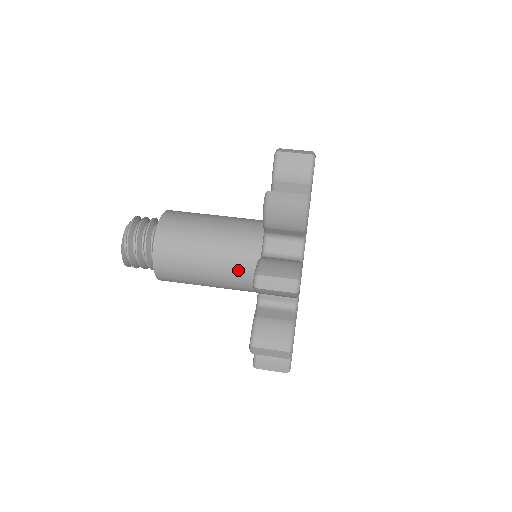
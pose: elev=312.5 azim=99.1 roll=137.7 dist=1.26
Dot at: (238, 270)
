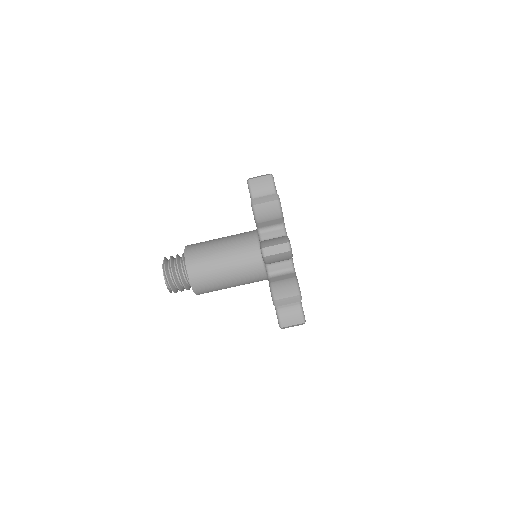
Dot at: occluded
